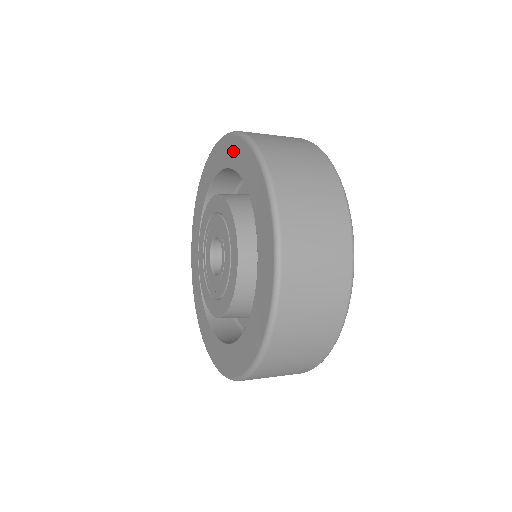
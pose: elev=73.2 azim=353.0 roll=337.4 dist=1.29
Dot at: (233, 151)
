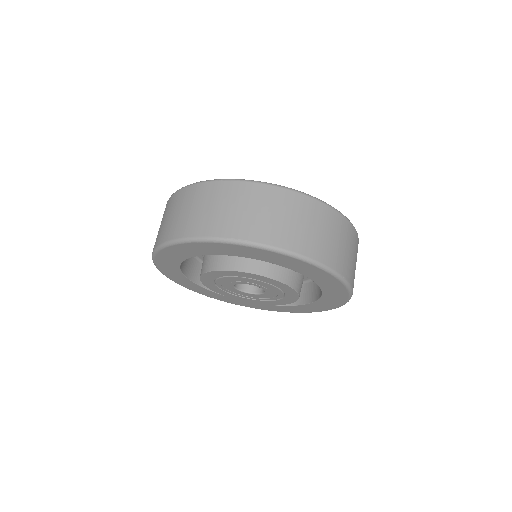
Dot at: (222, 249)
